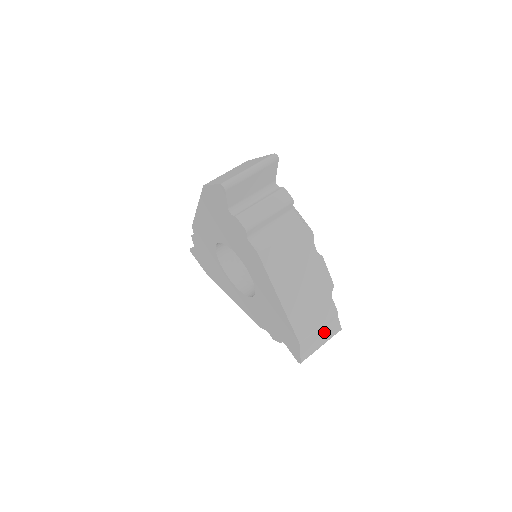
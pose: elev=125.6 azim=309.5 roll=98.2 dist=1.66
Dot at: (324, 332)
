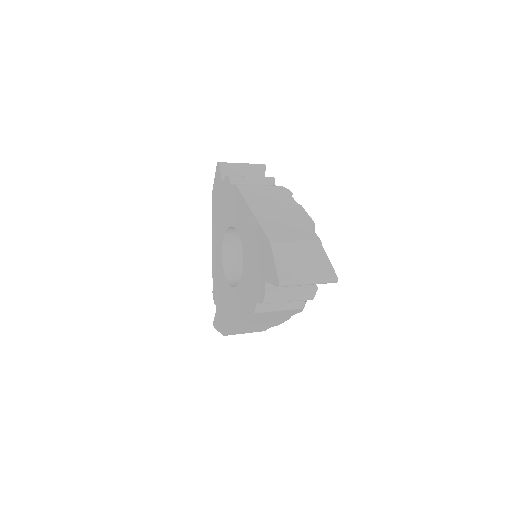
Dot at: (307, 257)
